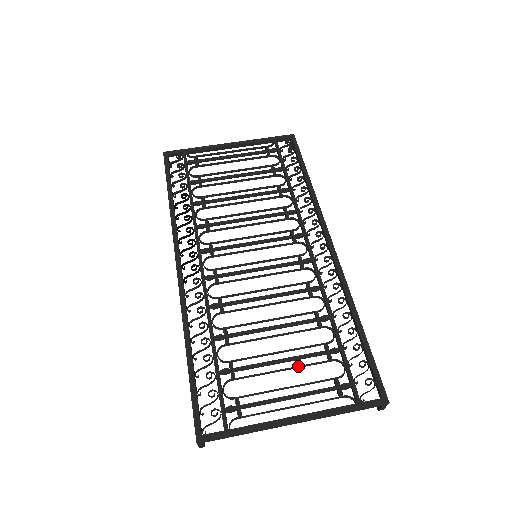
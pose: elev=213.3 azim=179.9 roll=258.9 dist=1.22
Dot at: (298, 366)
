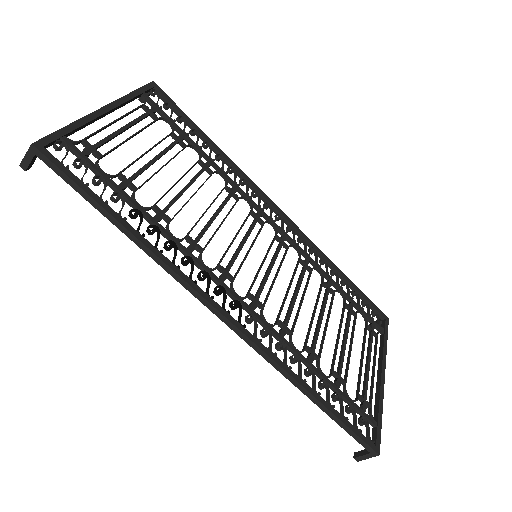
Dot at: (353, 335)
